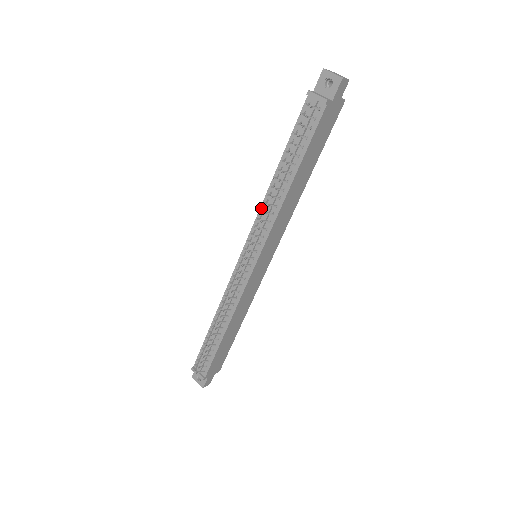
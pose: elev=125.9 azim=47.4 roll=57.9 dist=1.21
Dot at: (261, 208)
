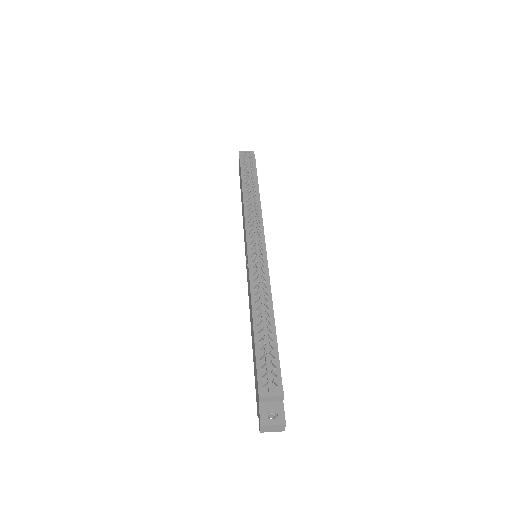
Dot at: (245, 214)
